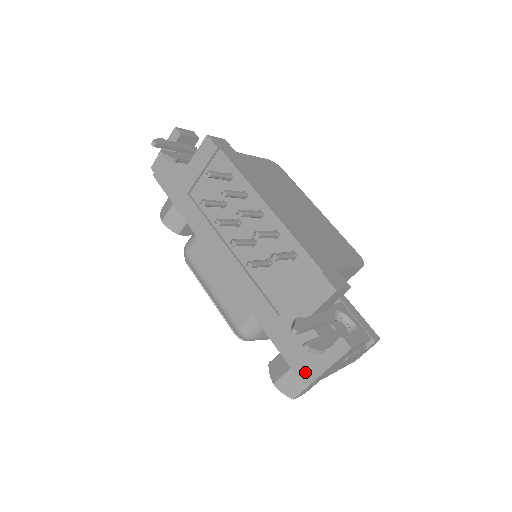
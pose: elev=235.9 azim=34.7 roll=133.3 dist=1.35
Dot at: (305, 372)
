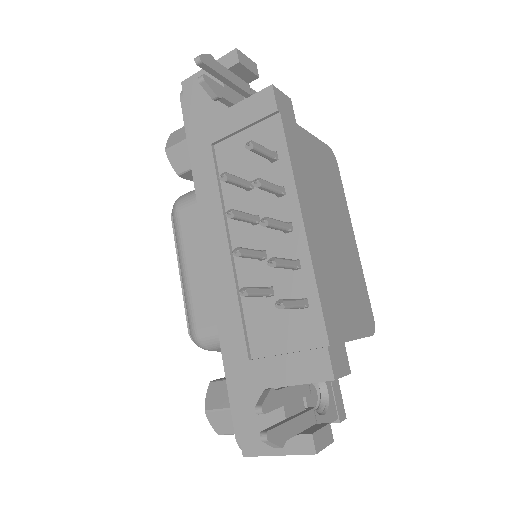
Dot at: (247, 440)
